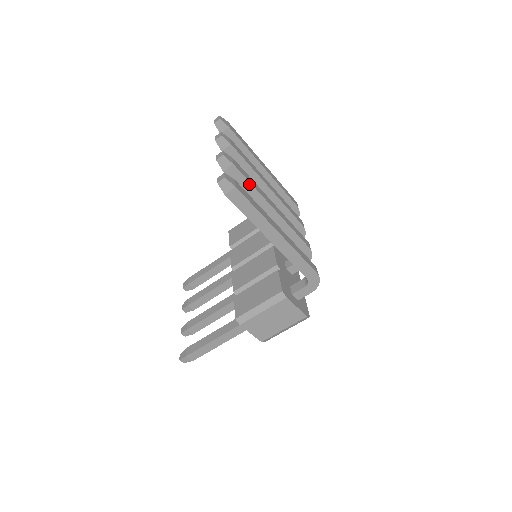
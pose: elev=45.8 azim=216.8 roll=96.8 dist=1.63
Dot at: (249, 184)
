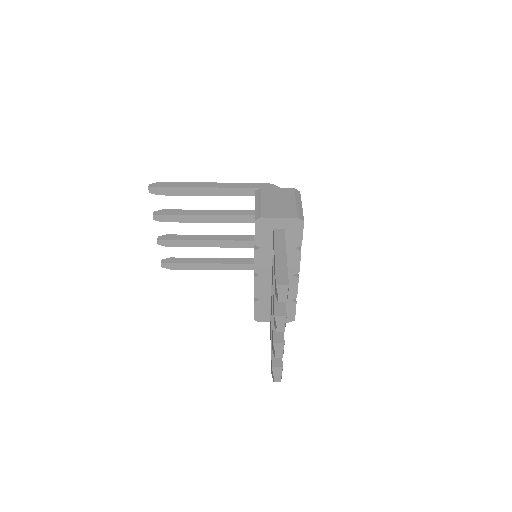
Dot at: (183, 211)
